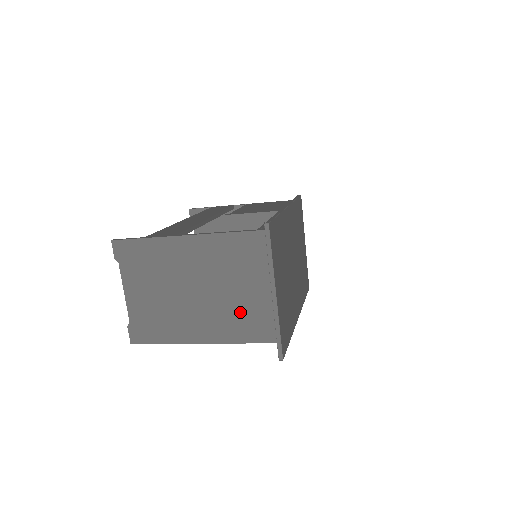
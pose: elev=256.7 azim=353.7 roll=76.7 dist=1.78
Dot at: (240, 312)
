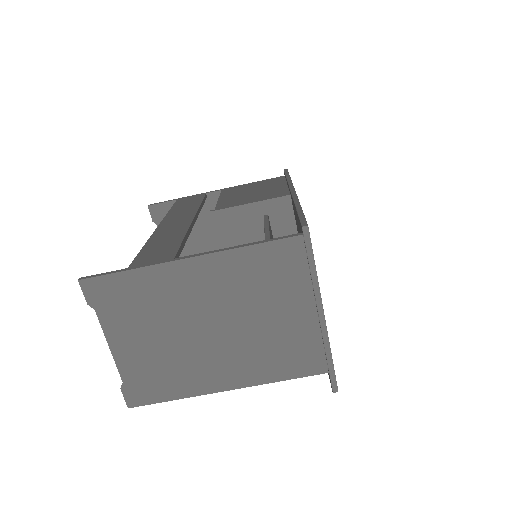
Dot at: (276, 344)
